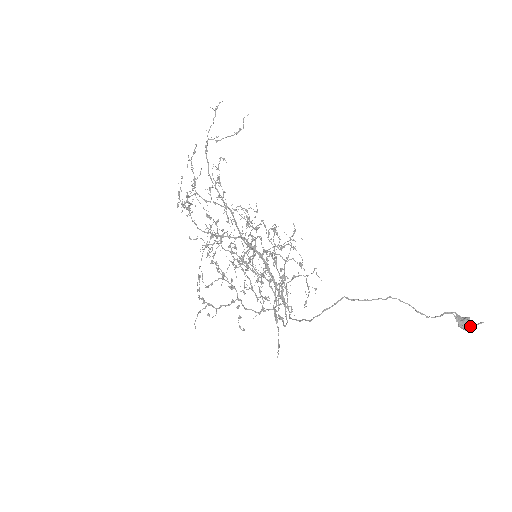
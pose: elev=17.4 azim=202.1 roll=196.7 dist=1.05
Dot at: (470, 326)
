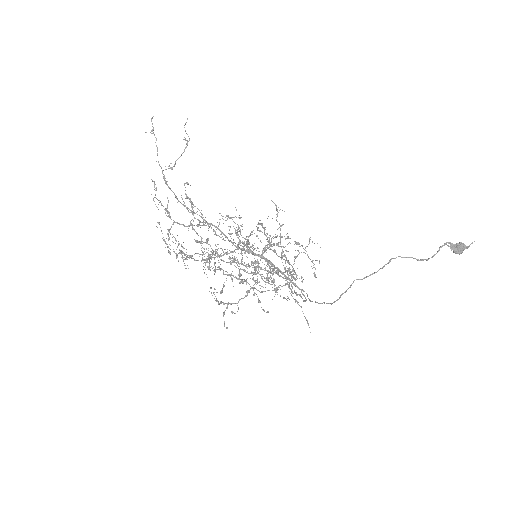
Dot at: occluded
